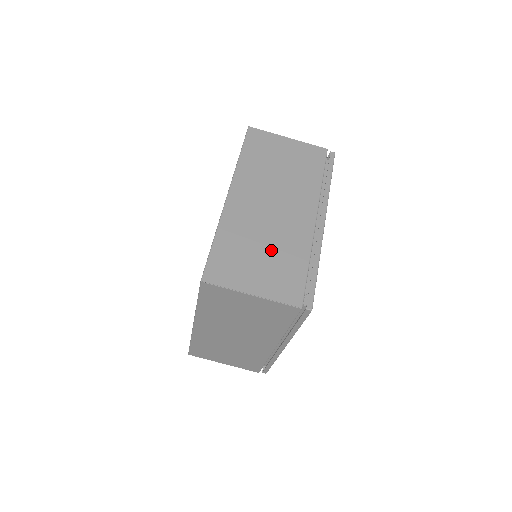
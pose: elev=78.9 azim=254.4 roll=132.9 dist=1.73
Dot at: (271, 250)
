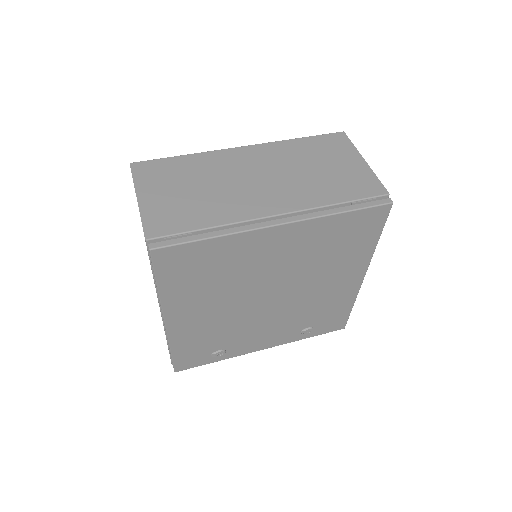
Dot at: (202, 194)
